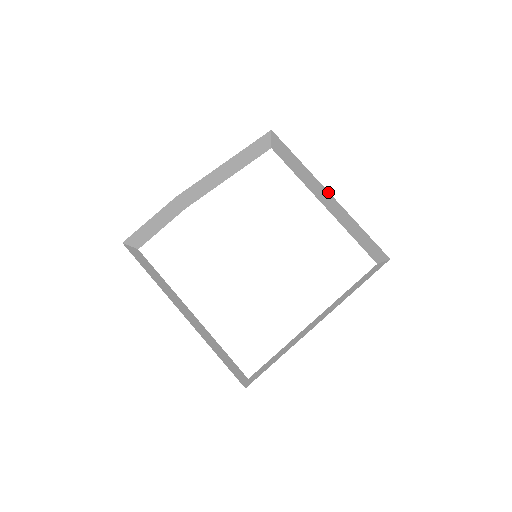
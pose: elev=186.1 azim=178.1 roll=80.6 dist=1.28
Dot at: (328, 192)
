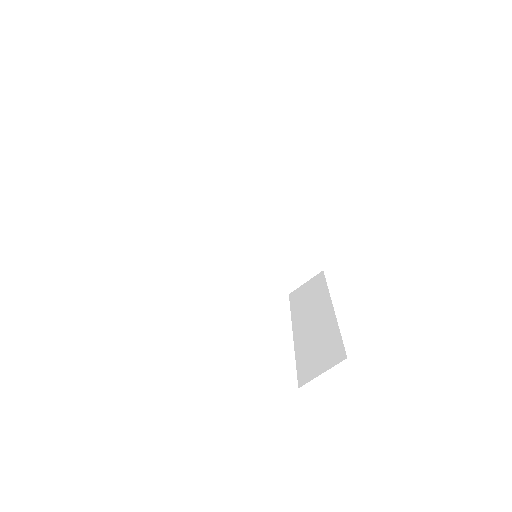
Dot at: (332, 306)
